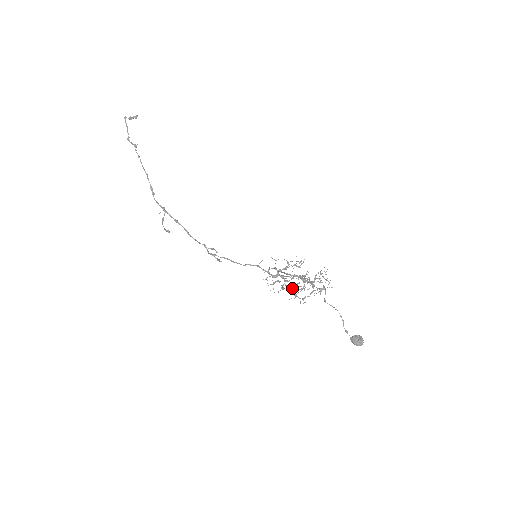
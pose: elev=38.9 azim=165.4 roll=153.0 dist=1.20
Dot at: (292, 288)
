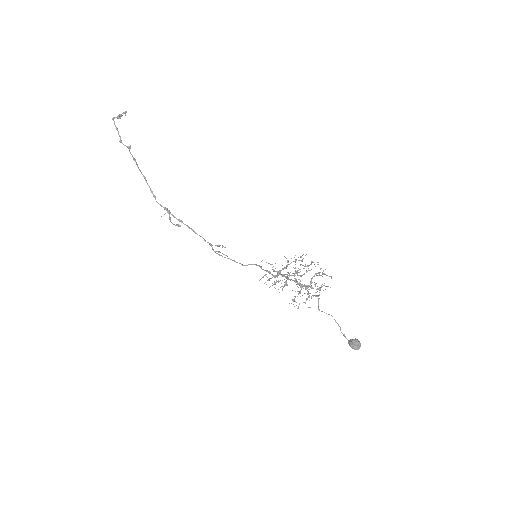
Dot at: (297, 281)
